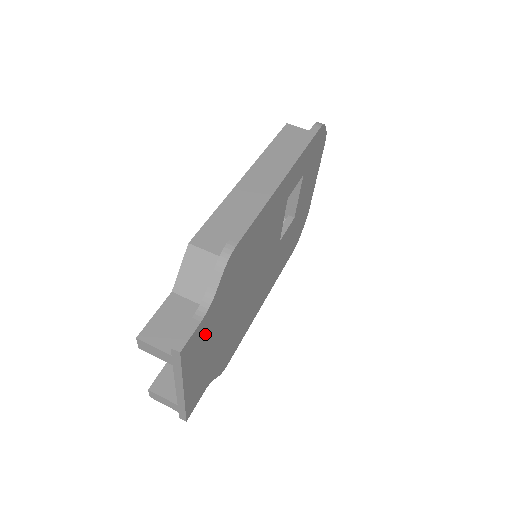
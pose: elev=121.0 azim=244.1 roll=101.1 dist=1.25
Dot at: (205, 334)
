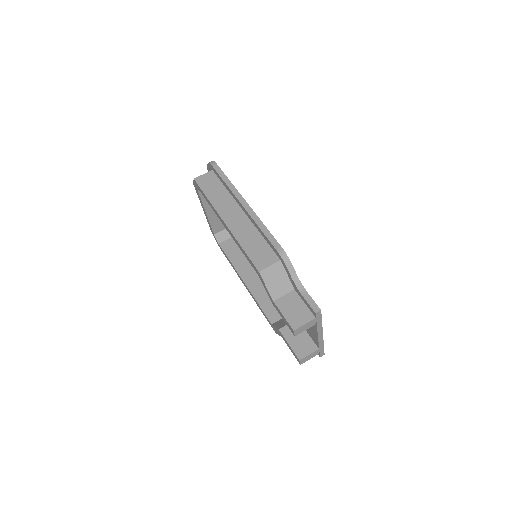
Dot at: occluded
